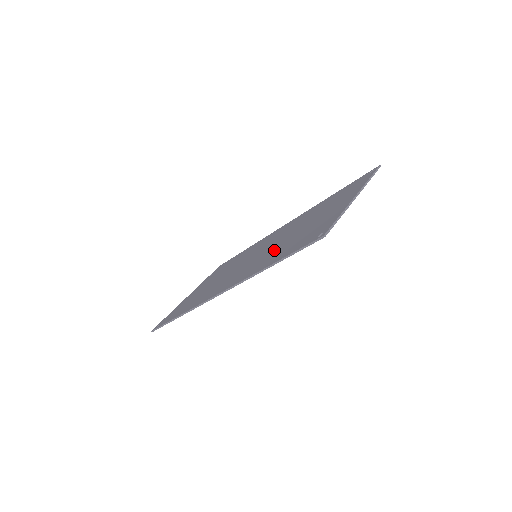
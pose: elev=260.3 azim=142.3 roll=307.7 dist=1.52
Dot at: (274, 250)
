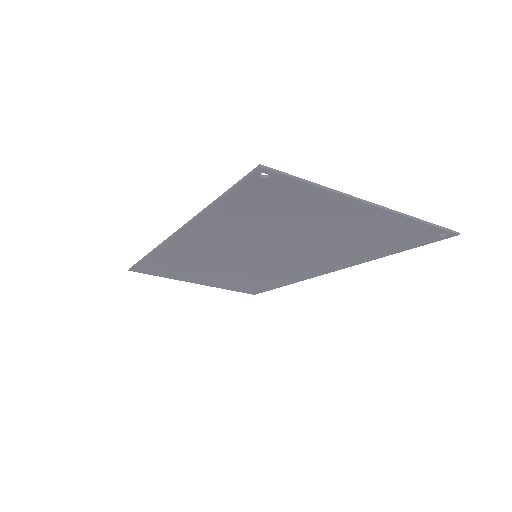
Dot at: (255, 230)
